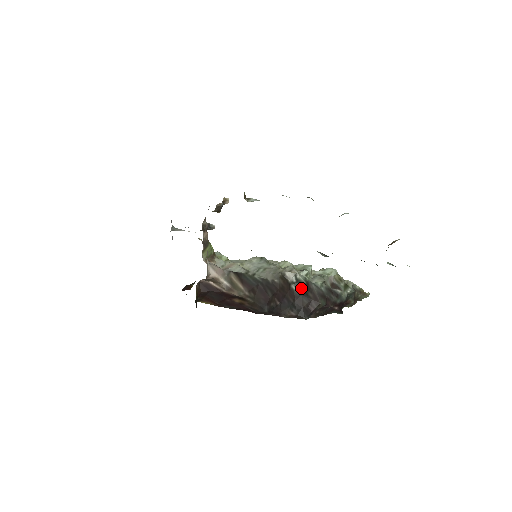
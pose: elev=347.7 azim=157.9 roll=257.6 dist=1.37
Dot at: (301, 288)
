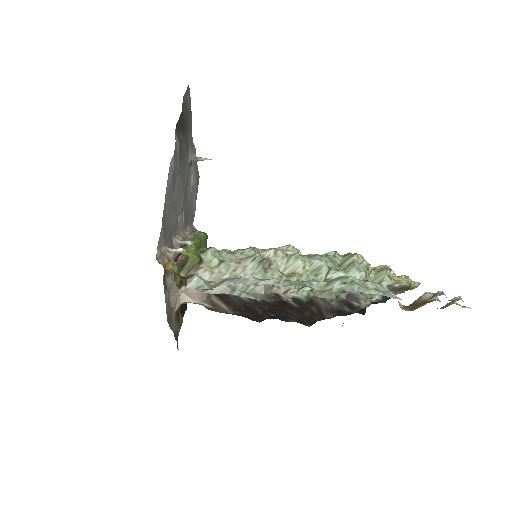
Dot at: (301, 305)
